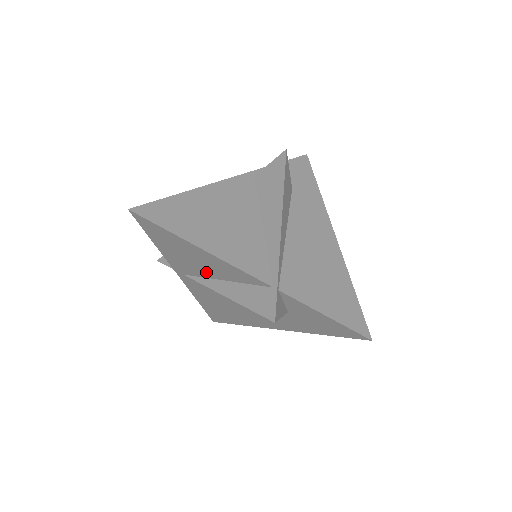
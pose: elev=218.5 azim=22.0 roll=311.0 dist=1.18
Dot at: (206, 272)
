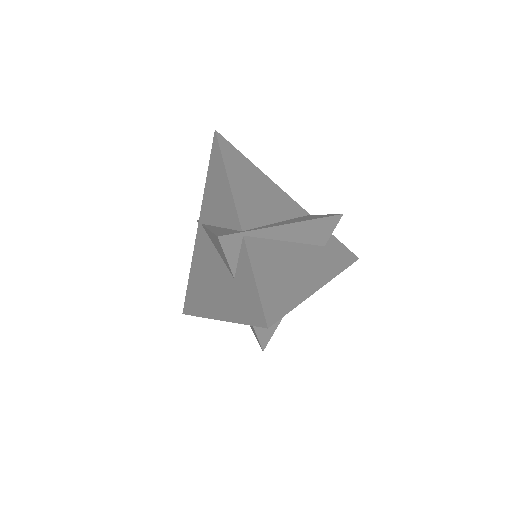
Dot at: (215, 215)
